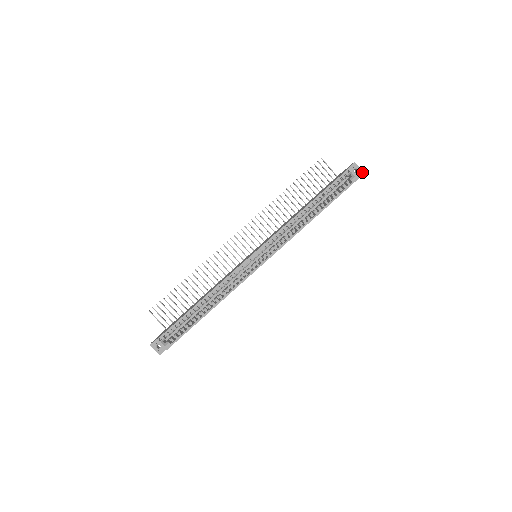
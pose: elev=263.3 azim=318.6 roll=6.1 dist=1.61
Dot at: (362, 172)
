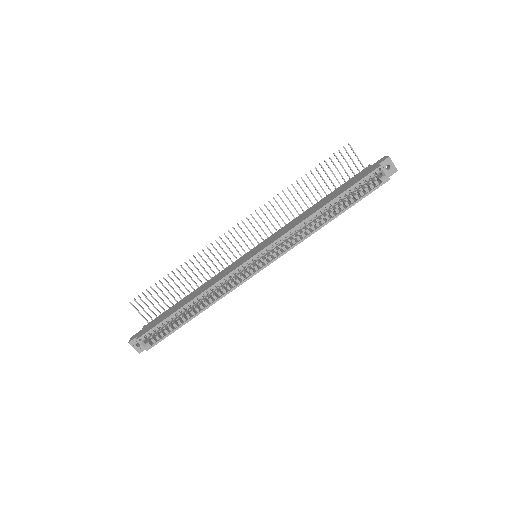
Dot at: (396, 170)
